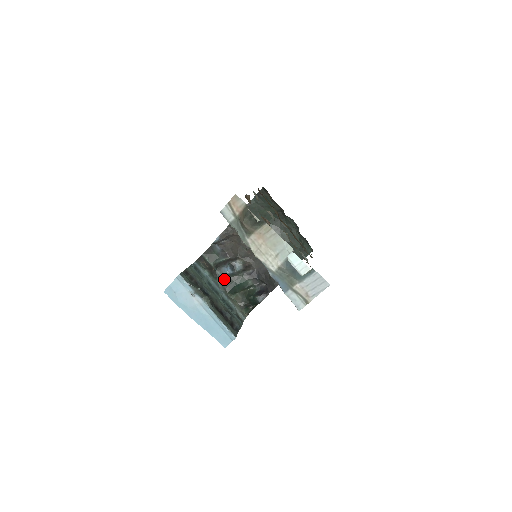
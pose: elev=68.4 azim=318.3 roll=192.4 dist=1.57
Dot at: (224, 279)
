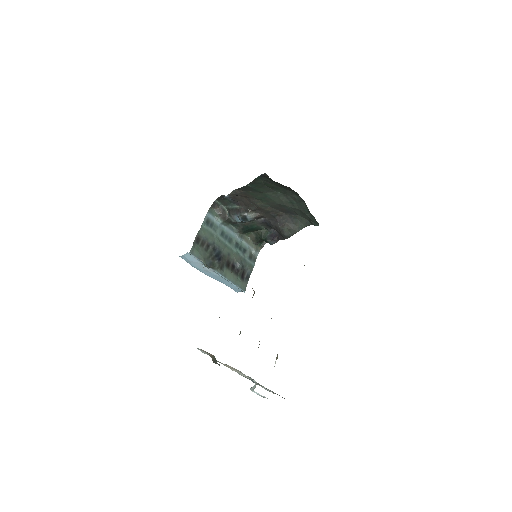
Dot at: (237, 223)
